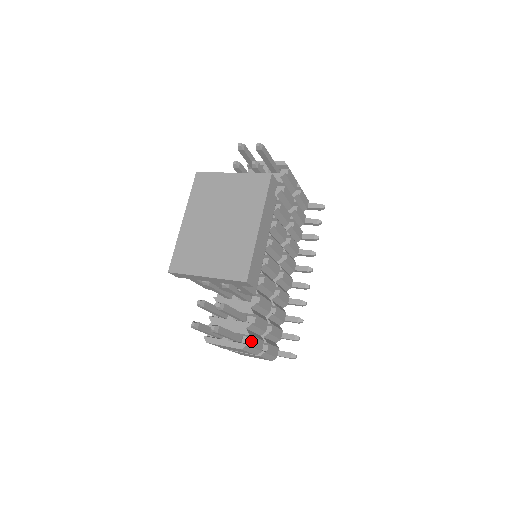
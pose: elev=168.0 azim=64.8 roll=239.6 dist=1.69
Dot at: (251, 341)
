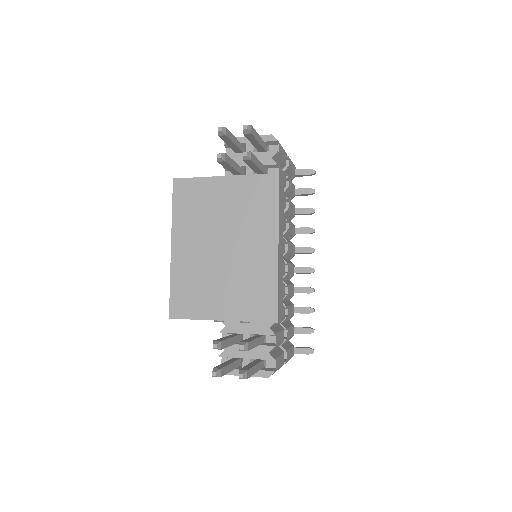
Dot at: (276, 364)
